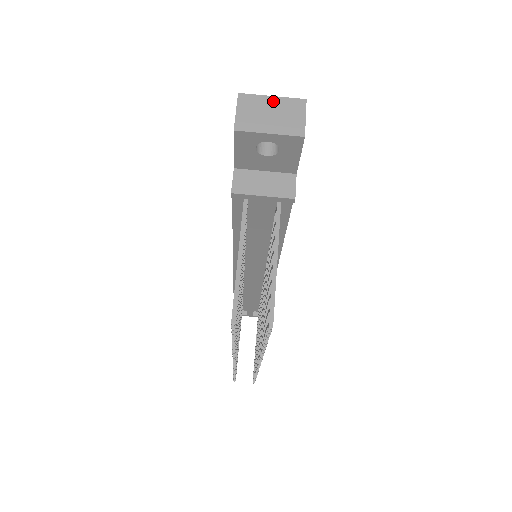
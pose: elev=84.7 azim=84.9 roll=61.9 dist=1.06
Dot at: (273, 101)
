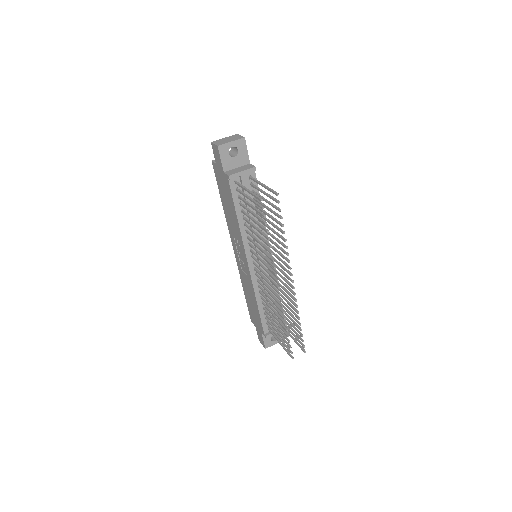
Dot at: (225, 138)
